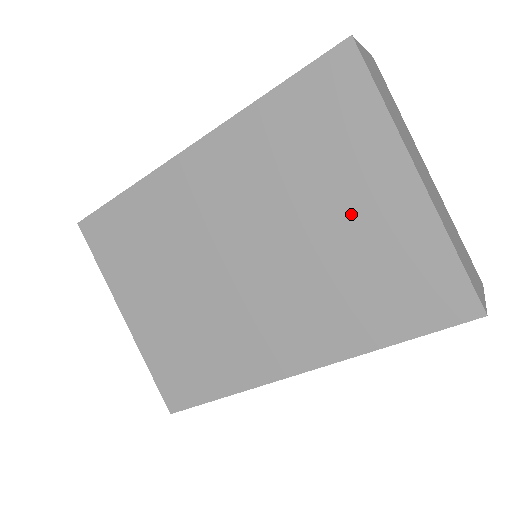
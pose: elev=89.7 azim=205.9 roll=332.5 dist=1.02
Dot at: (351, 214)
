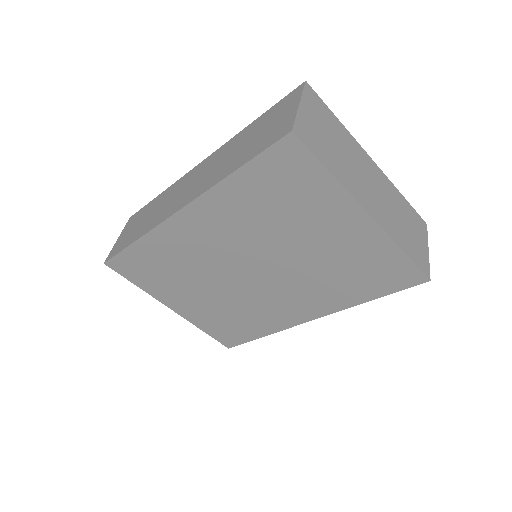
Dot at: (324, 240)
